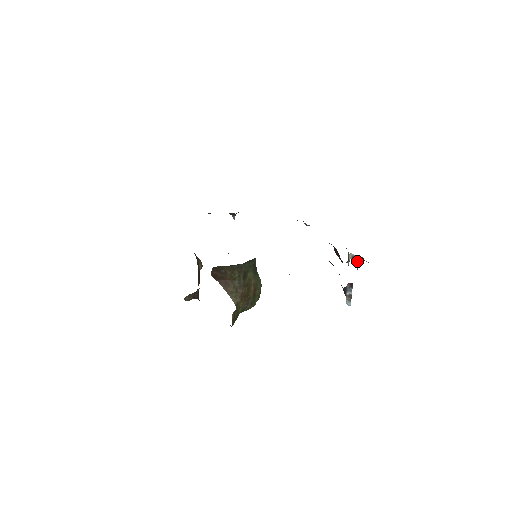
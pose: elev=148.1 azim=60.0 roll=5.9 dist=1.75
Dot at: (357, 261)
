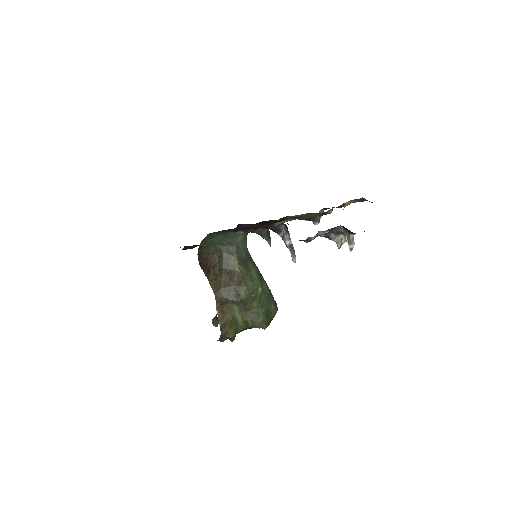
Dot at: occluded
